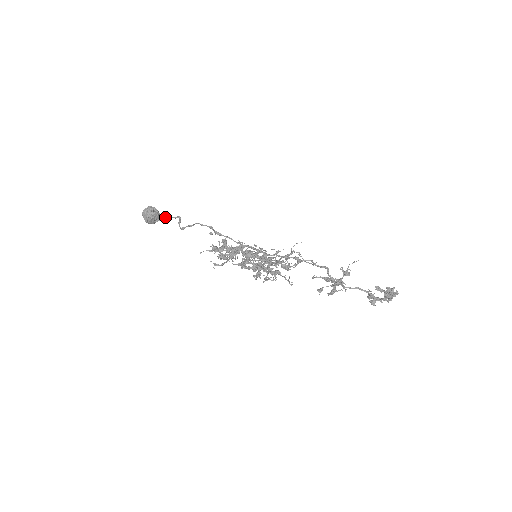
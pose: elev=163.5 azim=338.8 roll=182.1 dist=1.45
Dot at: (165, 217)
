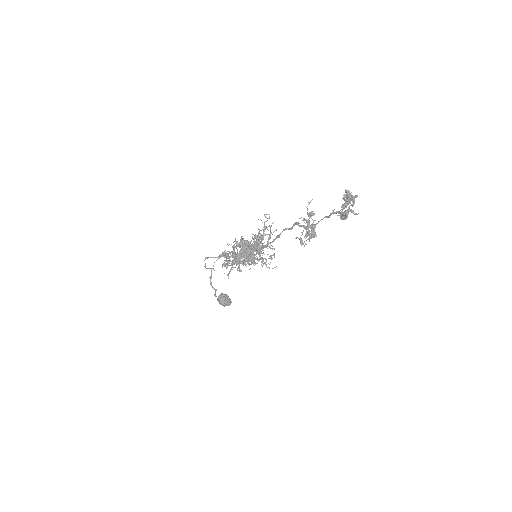
Dot at: (209, 277)
